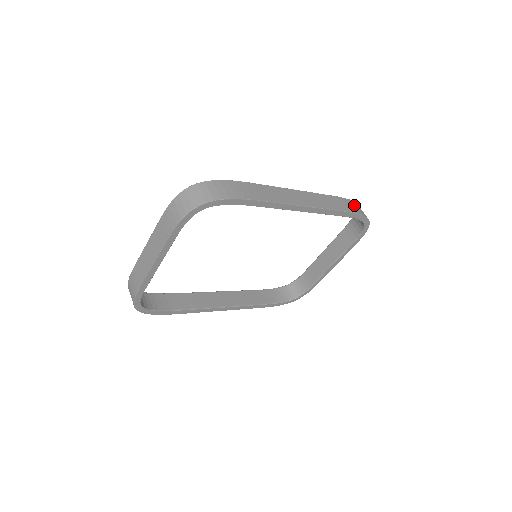
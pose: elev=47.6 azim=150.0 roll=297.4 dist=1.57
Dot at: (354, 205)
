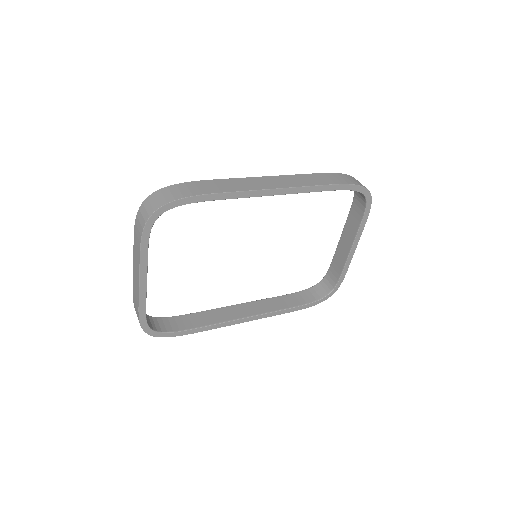
Dot at: (344, 177)
